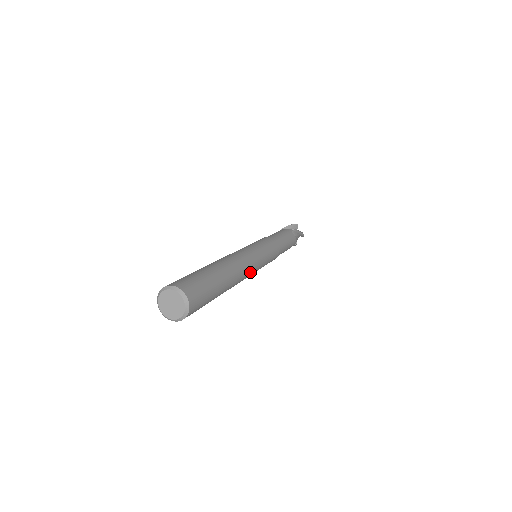
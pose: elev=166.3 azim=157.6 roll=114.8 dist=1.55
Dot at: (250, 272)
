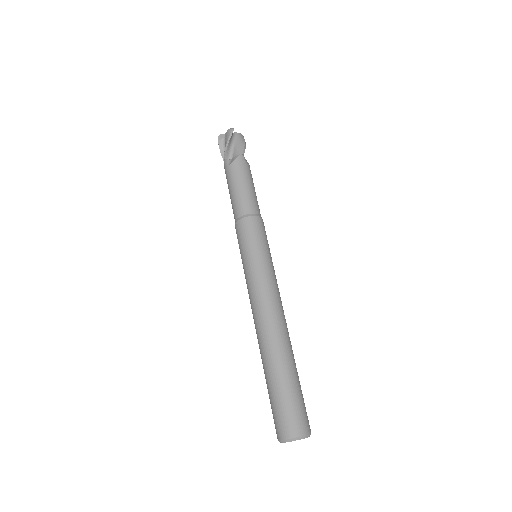
Dot at: occluded
